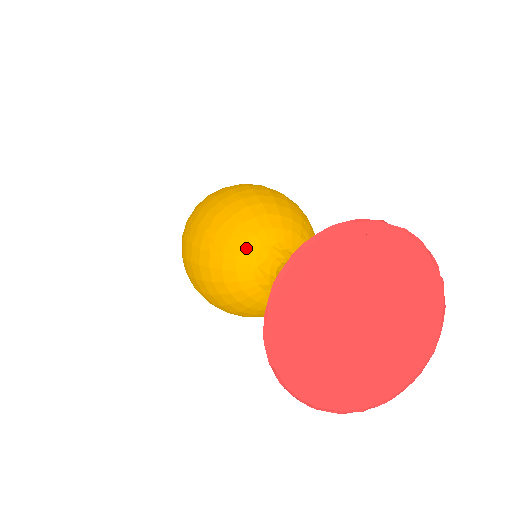
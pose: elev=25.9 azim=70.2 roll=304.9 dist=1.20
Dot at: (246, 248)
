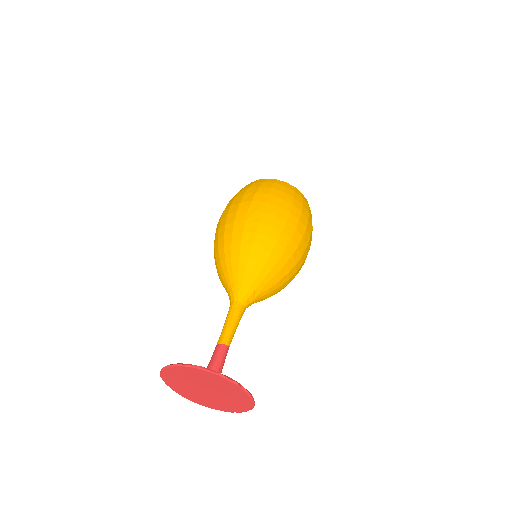
Dot at: (222, 280)
